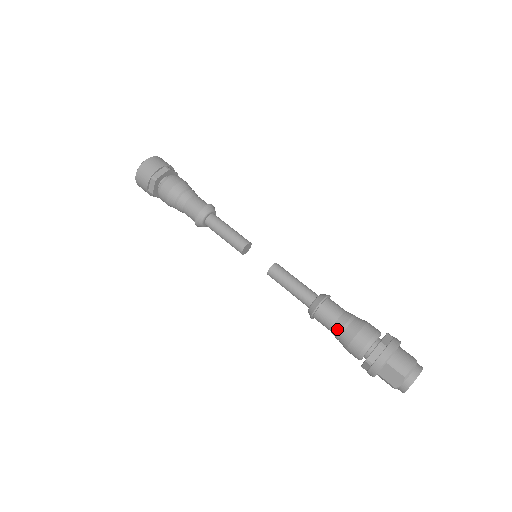
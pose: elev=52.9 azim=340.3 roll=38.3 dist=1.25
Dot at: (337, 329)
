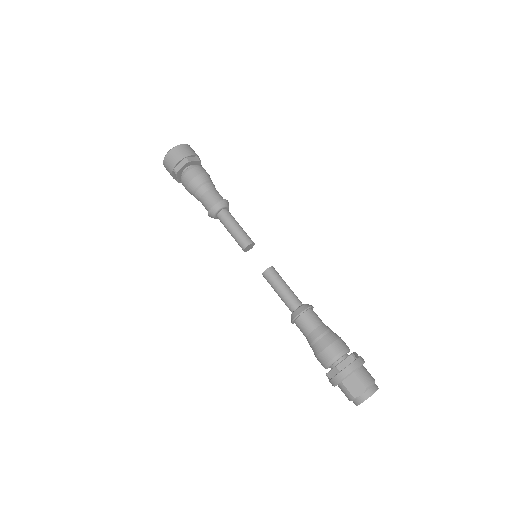
Dot at: (316, 334)
